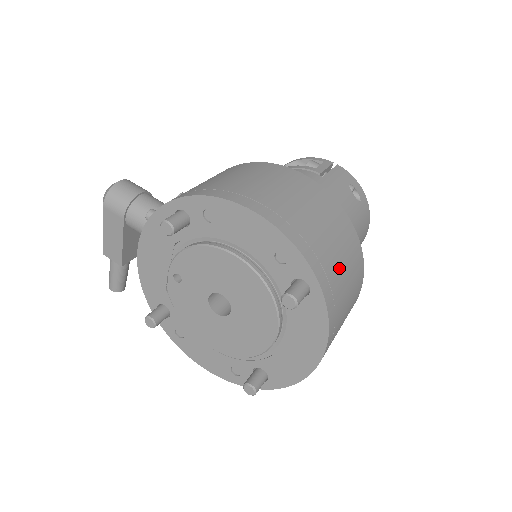
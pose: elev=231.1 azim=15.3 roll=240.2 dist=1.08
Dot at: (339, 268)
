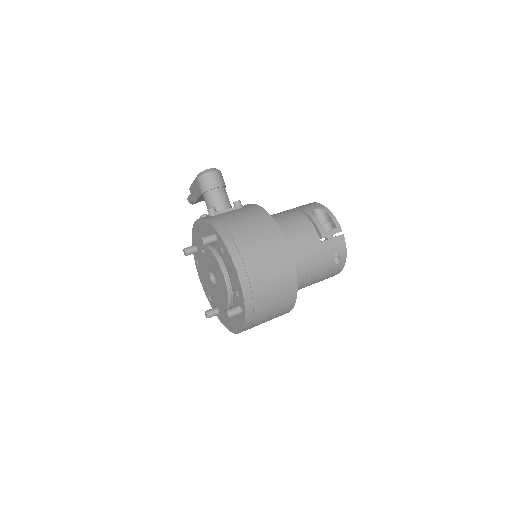
Dot at: (267, 310)
